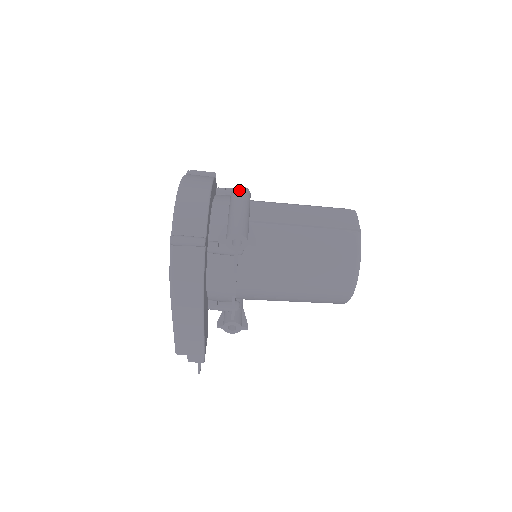
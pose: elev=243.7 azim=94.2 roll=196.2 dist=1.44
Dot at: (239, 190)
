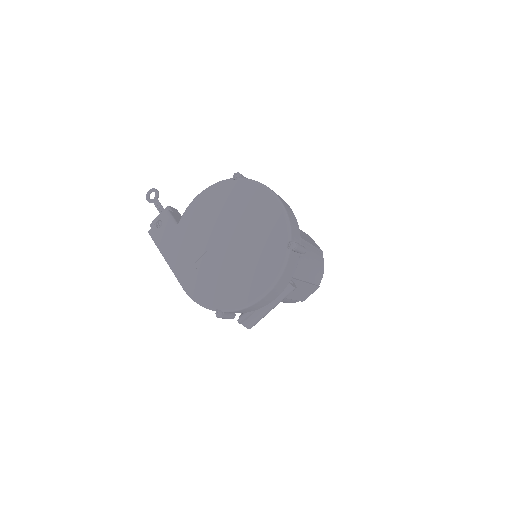
Dot at: (290, 292)
